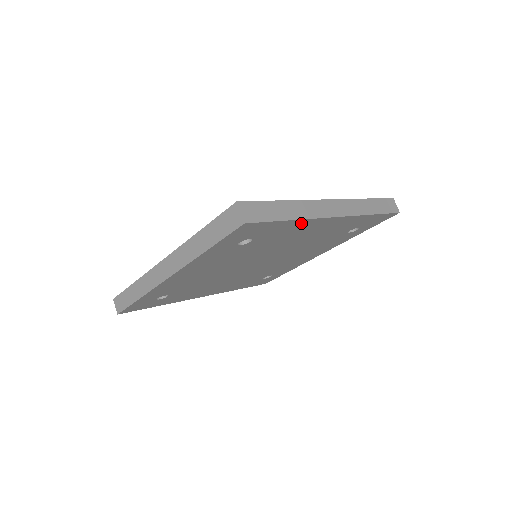
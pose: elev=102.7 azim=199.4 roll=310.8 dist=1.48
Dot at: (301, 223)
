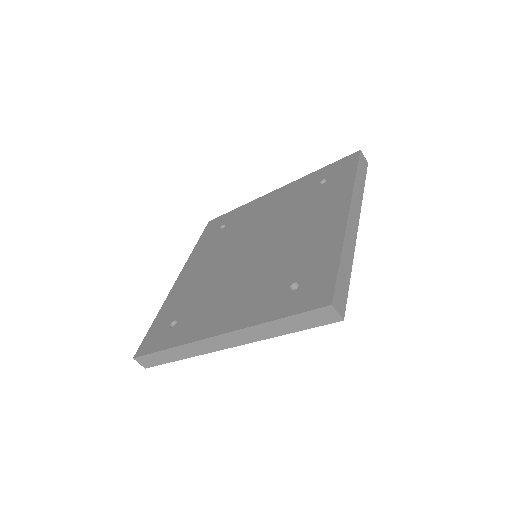
Dot at: occluded
